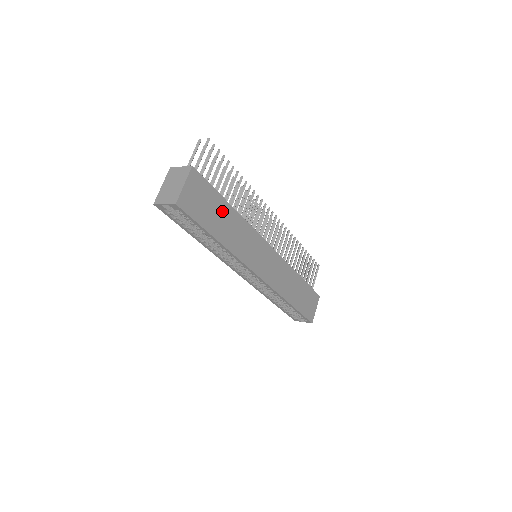
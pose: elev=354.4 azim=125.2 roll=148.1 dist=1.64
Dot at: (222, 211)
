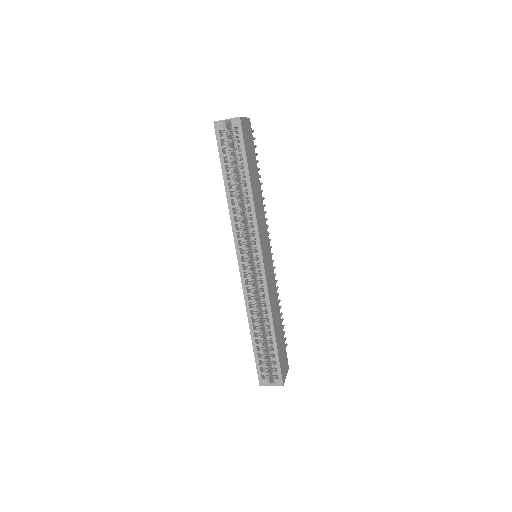
Dot at: (255, 172)
